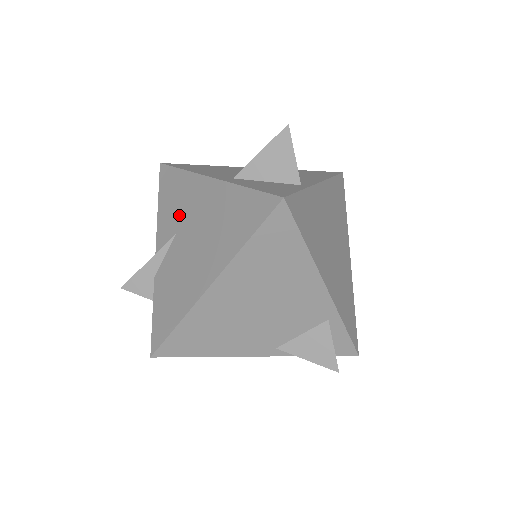
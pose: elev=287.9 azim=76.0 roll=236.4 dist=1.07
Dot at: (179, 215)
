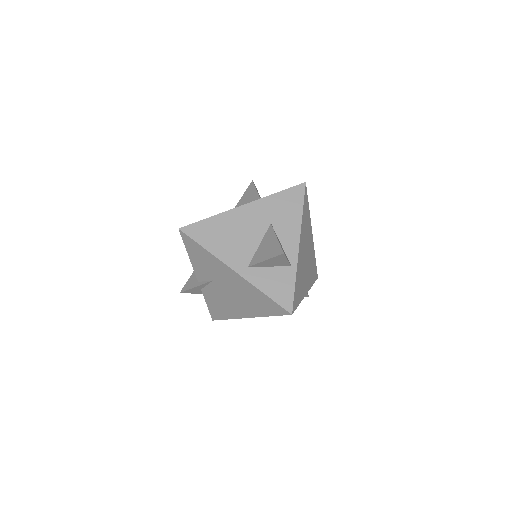
Dot at: (212, 273)
